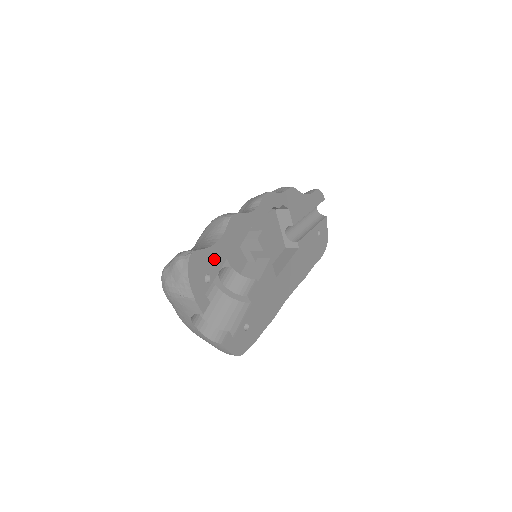
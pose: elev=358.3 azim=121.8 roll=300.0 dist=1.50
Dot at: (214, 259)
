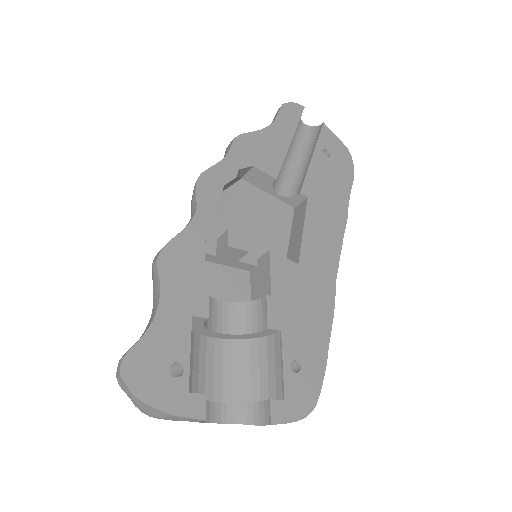
Dot at: (169, 336)
